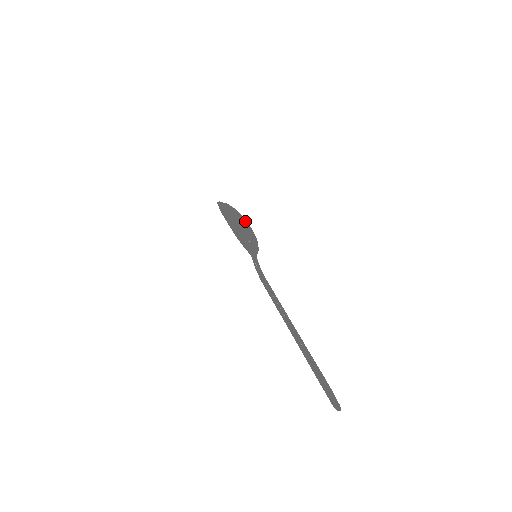
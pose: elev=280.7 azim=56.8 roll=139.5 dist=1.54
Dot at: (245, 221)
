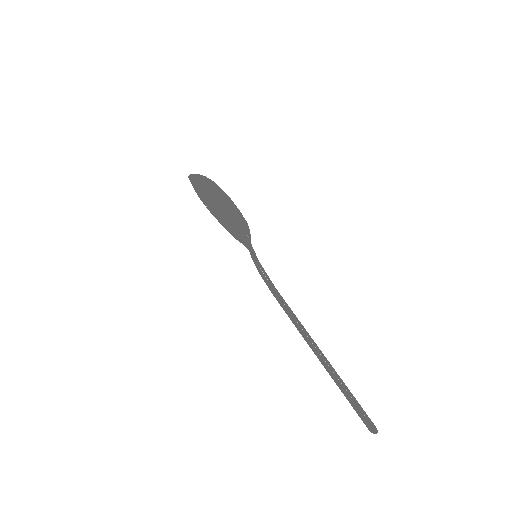
Dot at: (239, 211)
